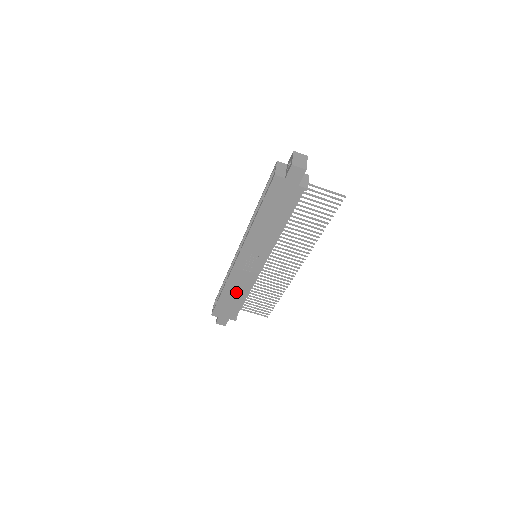
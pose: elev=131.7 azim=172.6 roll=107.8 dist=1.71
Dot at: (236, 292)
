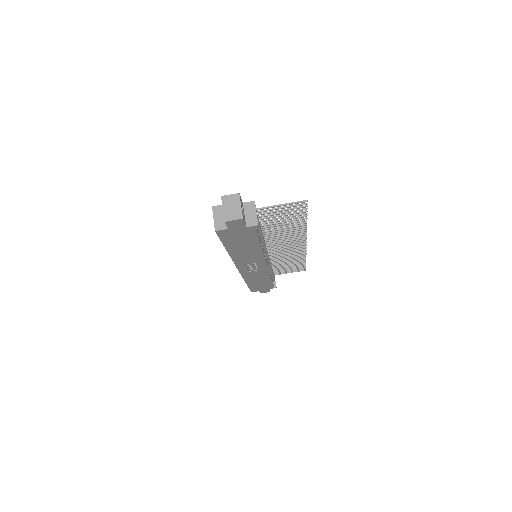
Dot at: (259, 280)
